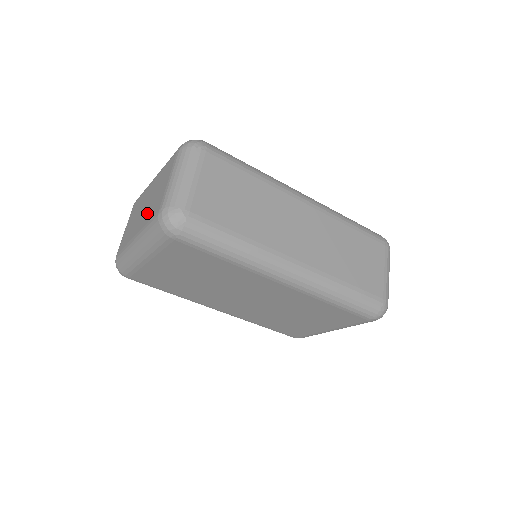
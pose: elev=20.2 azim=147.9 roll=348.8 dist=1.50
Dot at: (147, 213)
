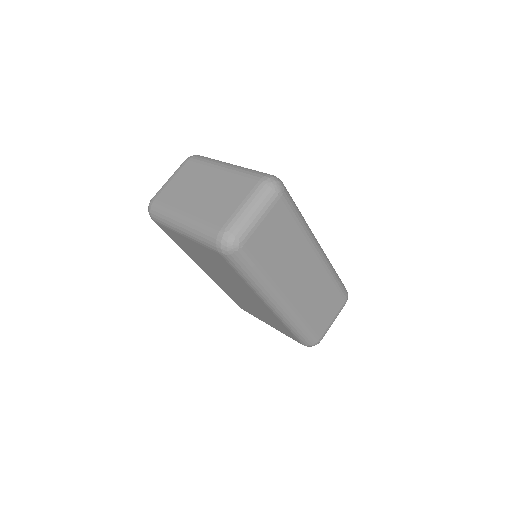
Dot at: (206, 206)
